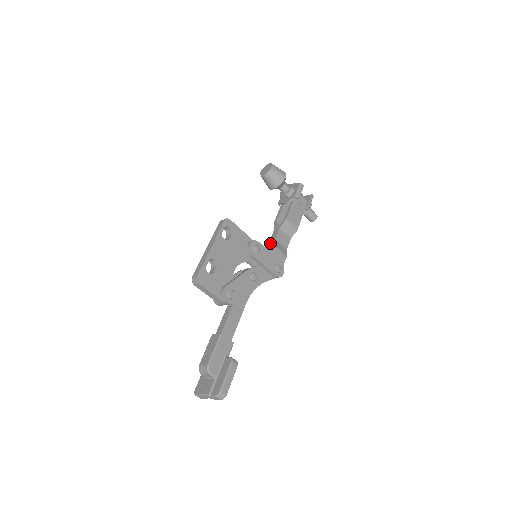
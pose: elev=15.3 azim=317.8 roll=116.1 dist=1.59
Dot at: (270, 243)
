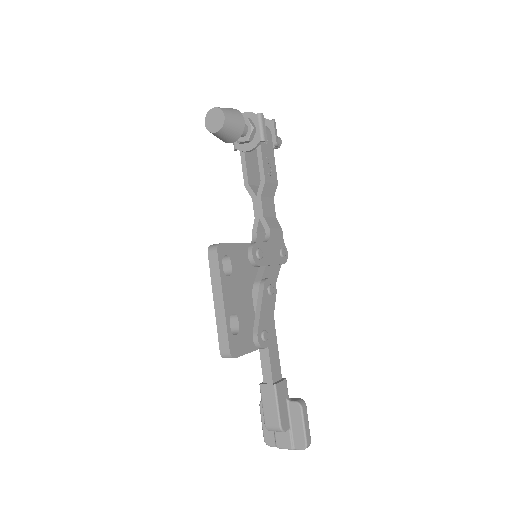
Dot at: (258, 223)
